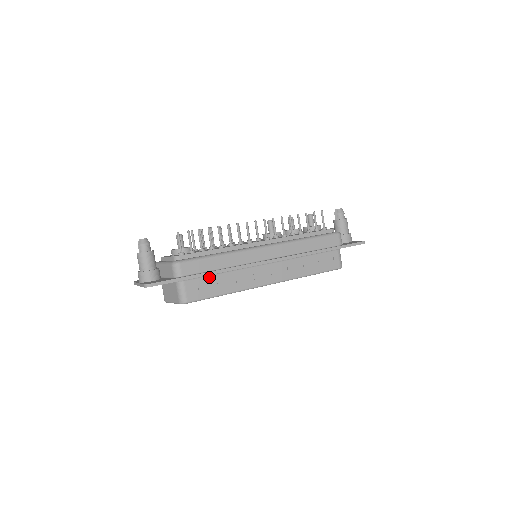
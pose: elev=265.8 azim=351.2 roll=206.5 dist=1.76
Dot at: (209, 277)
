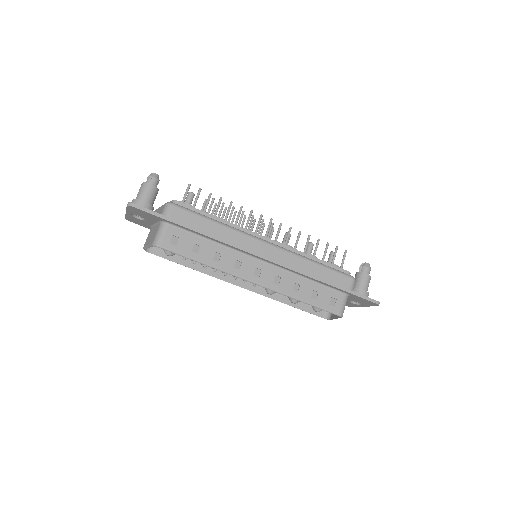
Dot at: (195, 236)
